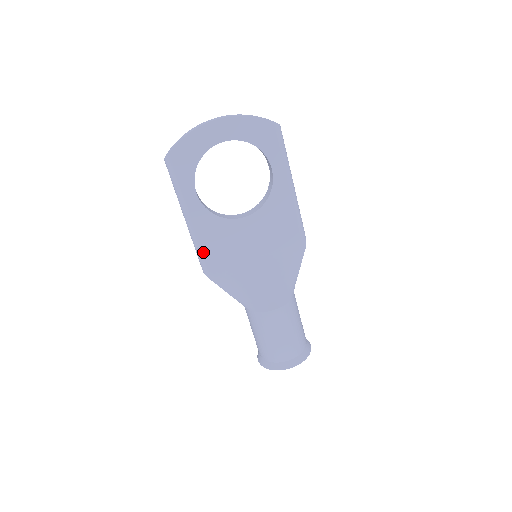
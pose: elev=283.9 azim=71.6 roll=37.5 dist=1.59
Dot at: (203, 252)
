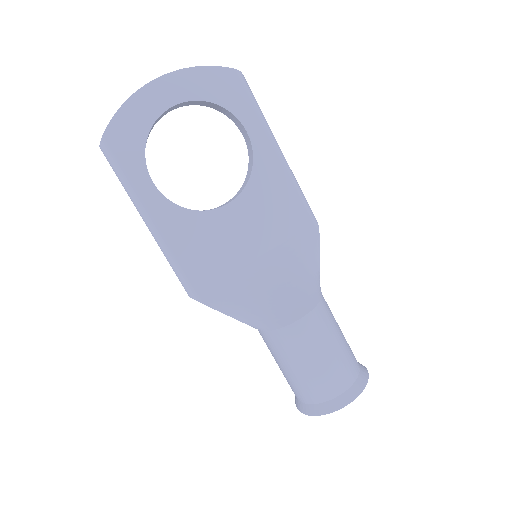
Dot at: (182, 266)
